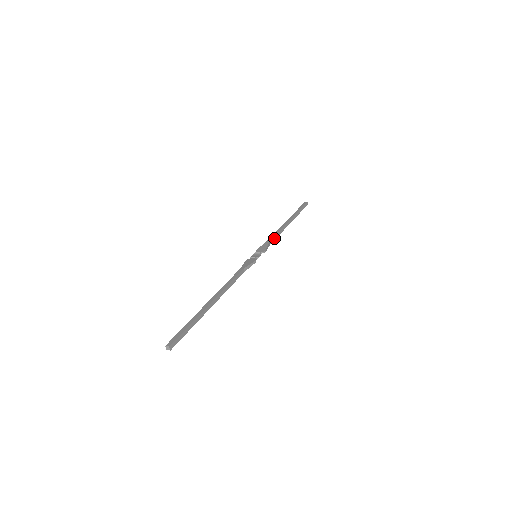
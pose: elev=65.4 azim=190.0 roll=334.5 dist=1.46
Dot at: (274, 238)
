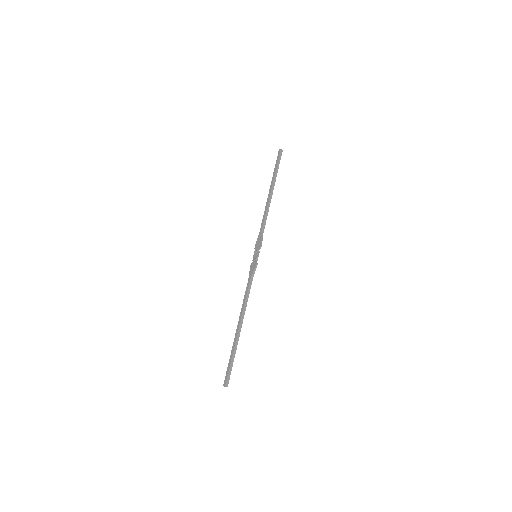
Dot at: (264, 223)
